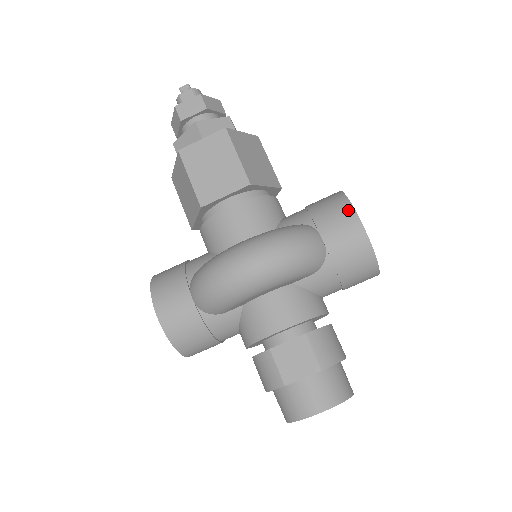
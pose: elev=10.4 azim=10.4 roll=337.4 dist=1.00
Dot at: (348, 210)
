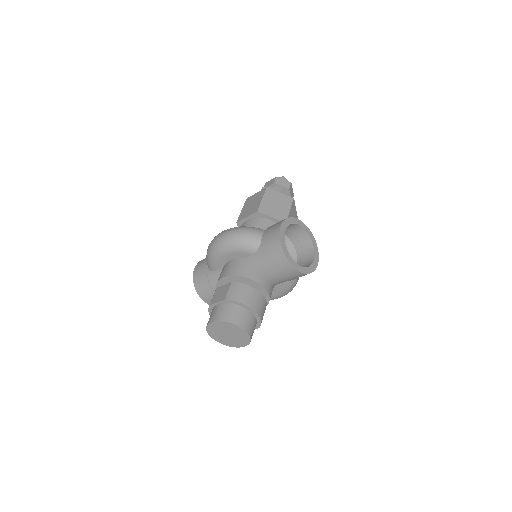
Dot at: (281, 221)
